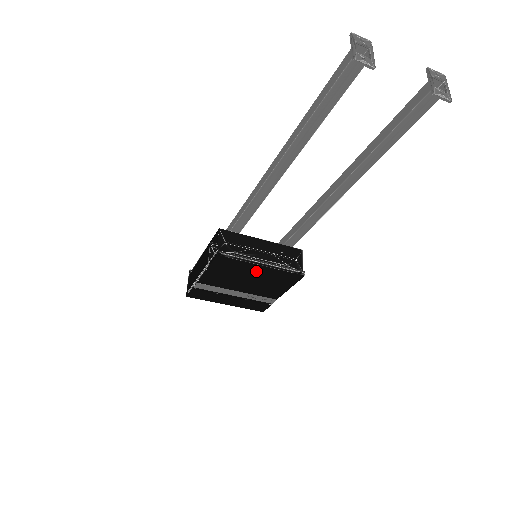
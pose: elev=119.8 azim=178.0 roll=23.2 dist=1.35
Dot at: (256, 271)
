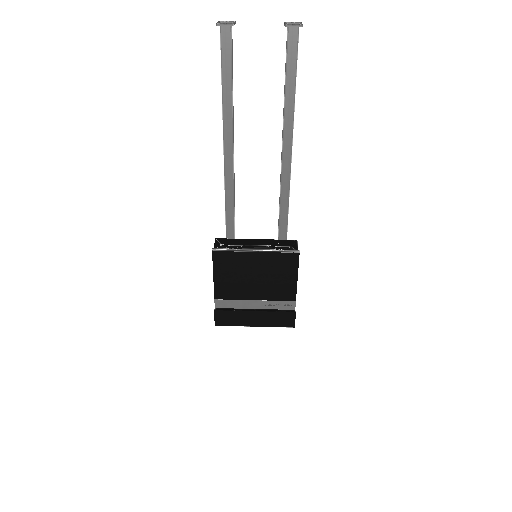
Dot at: (255, 262)
